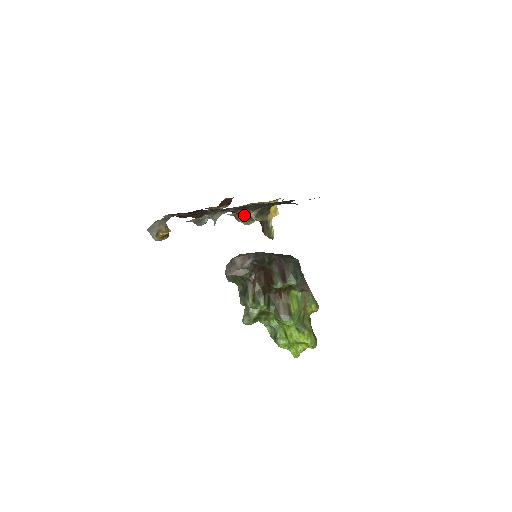
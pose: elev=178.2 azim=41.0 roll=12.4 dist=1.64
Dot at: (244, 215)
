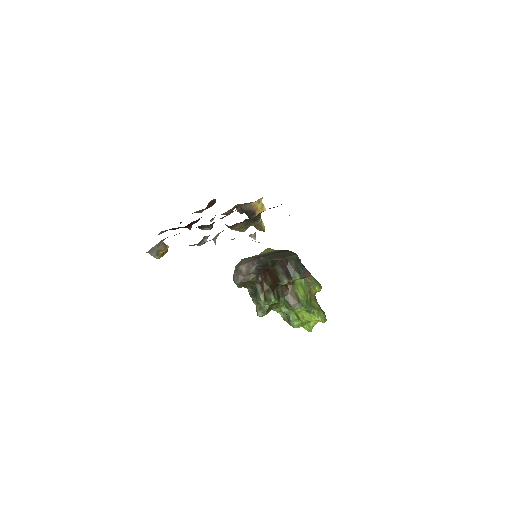
Dot at: (239, 227)
